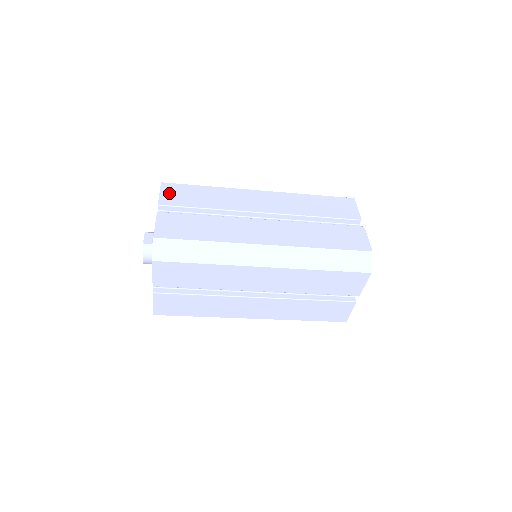
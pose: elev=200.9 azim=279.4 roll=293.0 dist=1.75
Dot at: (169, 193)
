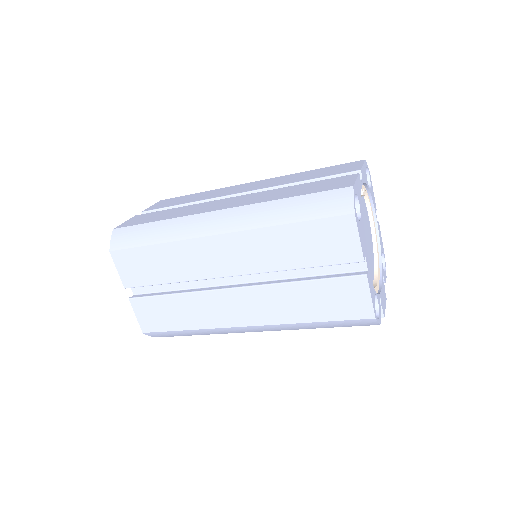
Dot at: (159, 204)
